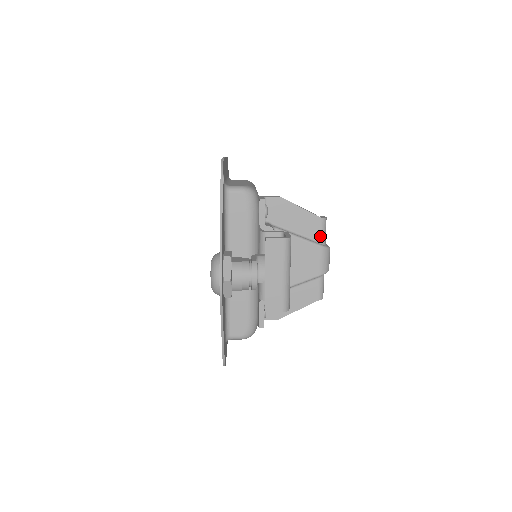
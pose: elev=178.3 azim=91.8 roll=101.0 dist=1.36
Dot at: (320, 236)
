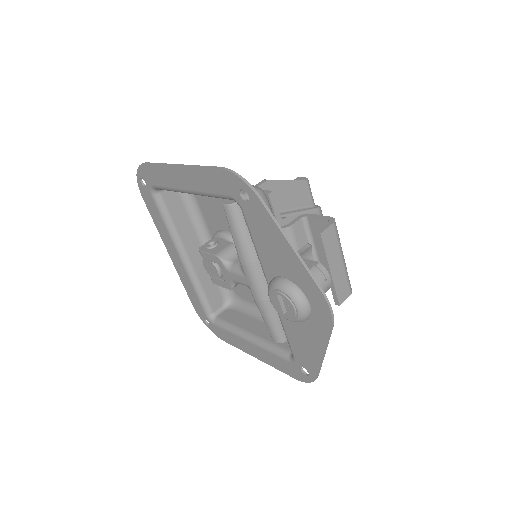
Dot at: (311, 199)
